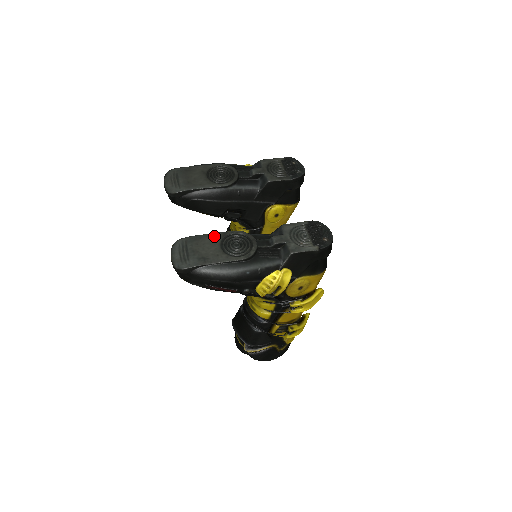
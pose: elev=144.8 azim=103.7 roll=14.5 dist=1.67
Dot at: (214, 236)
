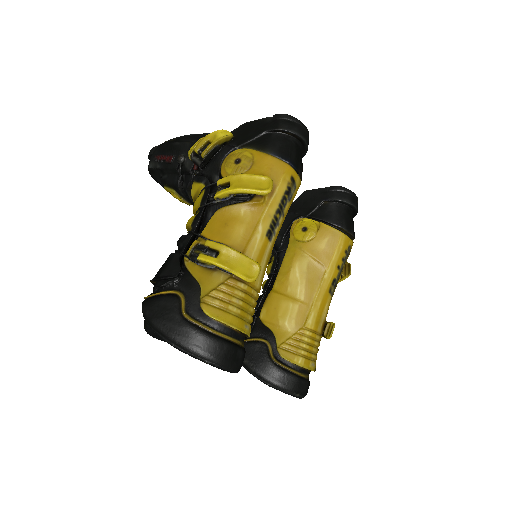
Dot at: occluded
